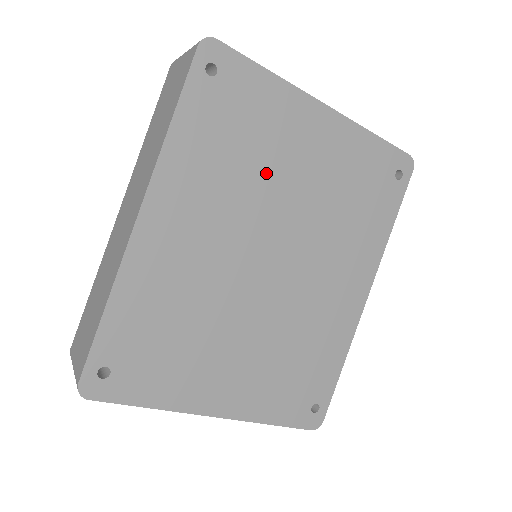
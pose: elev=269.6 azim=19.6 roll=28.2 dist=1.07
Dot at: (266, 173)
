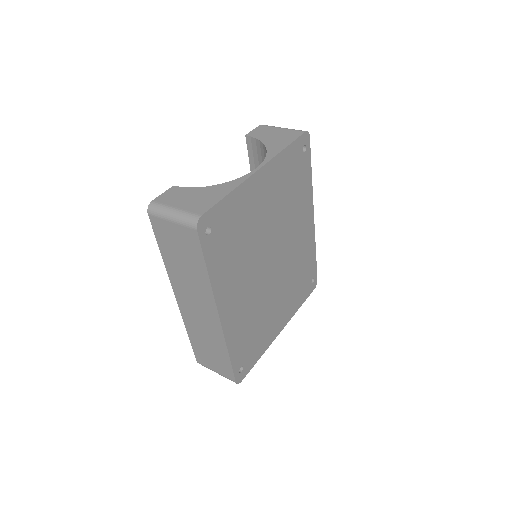
Dot at: (253, 234)
